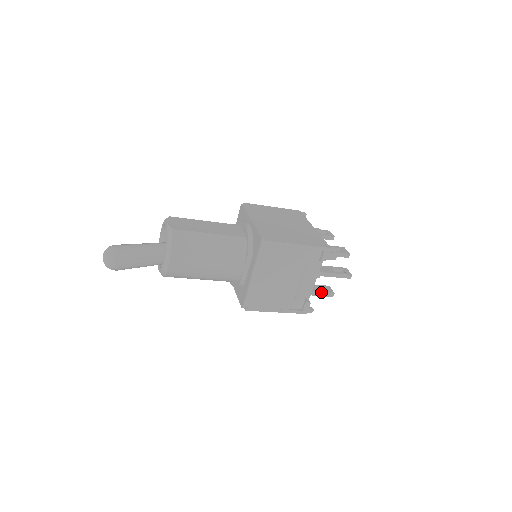
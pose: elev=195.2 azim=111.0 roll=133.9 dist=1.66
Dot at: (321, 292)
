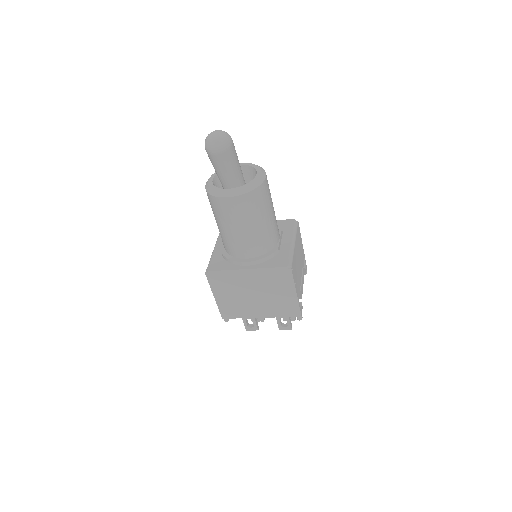
Dot at: occluded
